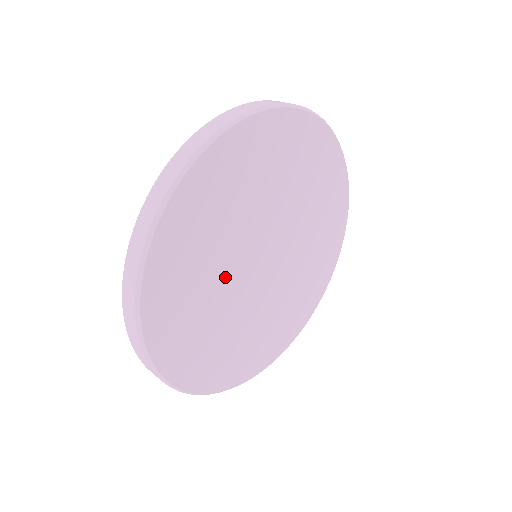
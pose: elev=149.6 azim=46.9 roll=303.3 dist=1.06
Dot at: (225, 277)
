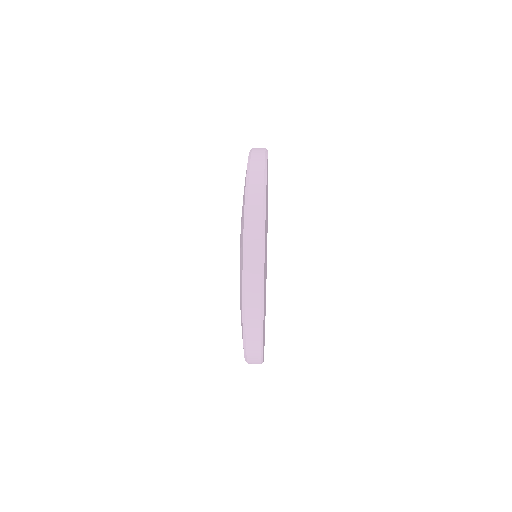
Dot at: occluded
